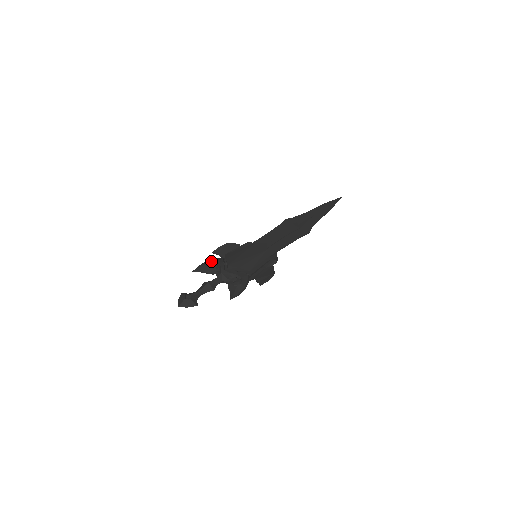
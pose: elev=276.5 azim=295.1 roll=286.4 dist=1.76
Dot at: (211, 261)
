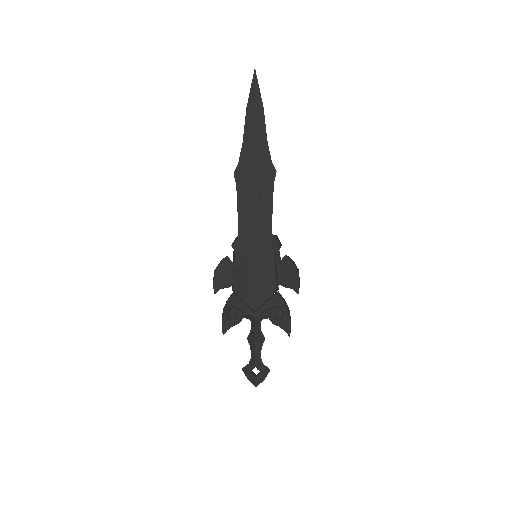
Dot at: (228, 310)
